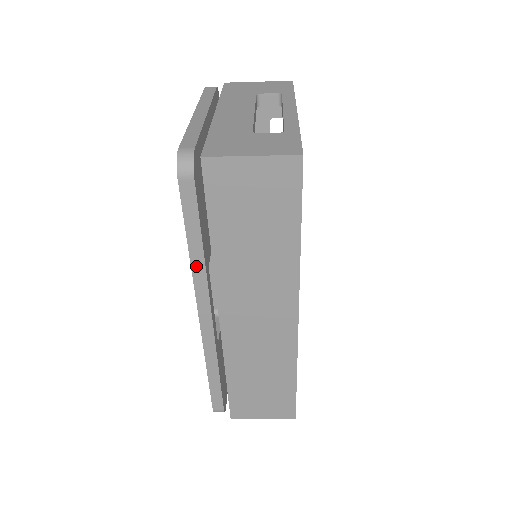
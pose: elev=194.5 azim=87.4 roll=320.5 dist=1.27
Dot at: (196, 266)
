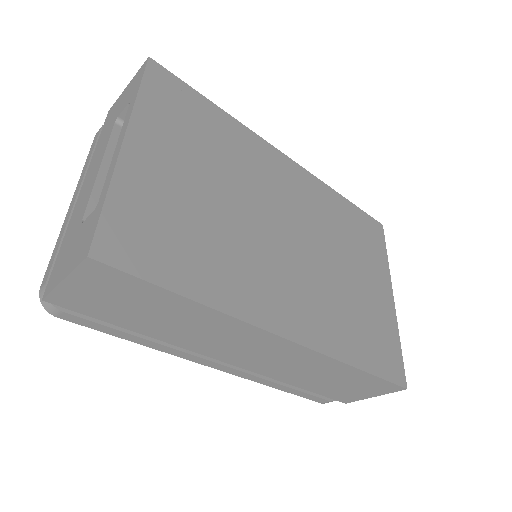
Dot at: (158, 348)
